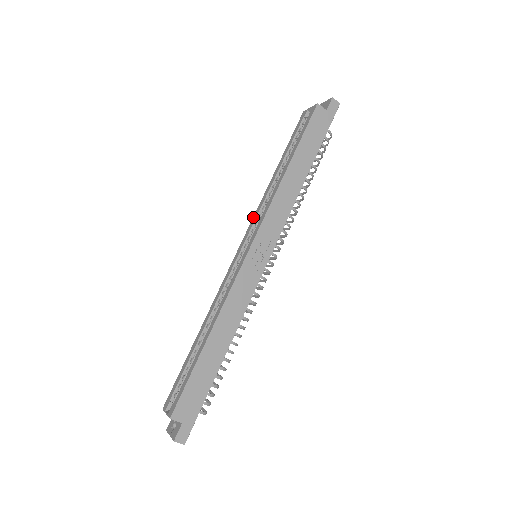
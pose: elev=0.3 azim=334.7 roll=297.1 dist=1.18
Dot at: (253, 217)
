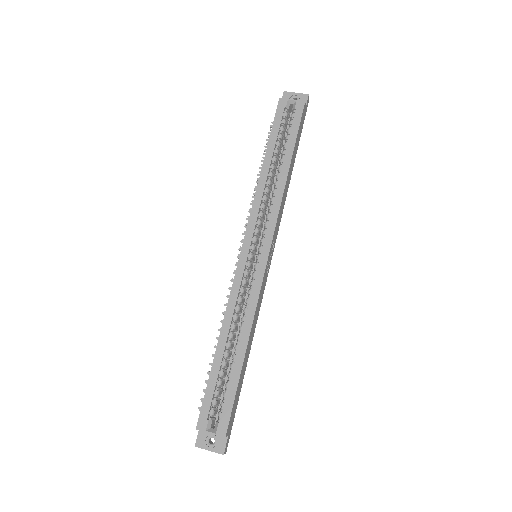
Dot at: (251, 214)
